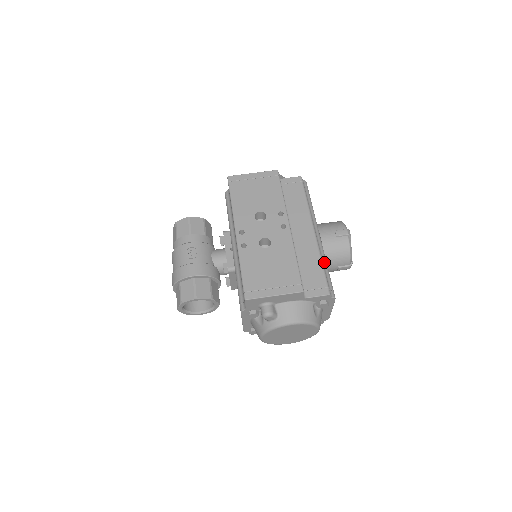
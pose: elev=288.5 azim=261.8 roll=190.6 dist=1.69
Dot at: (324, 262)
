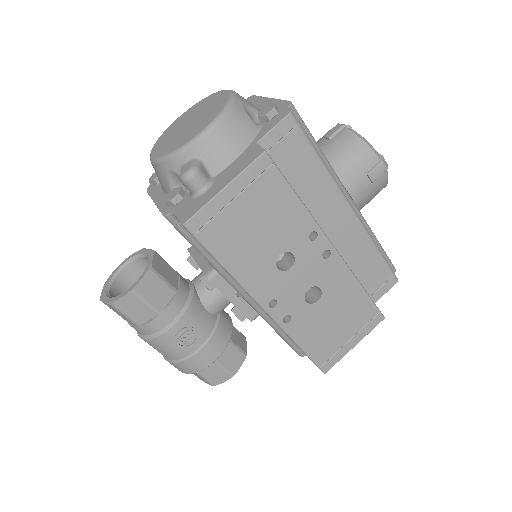
Dot at: (372, 237)
